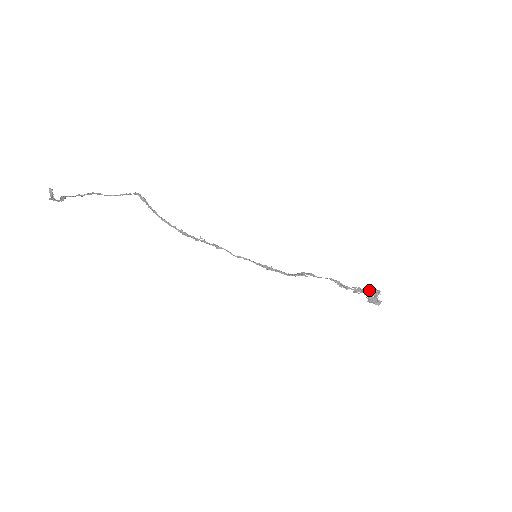
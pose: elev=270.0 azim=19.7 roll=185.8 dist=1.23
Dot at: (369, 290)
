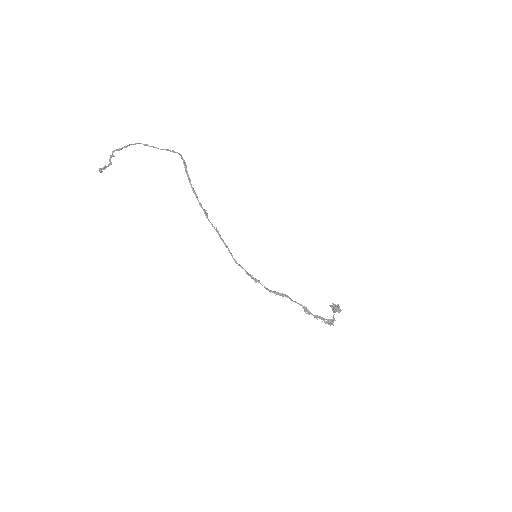
Dot at: (327, 319)
